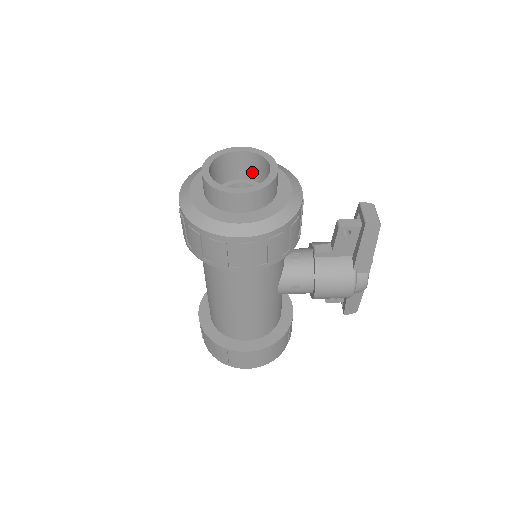
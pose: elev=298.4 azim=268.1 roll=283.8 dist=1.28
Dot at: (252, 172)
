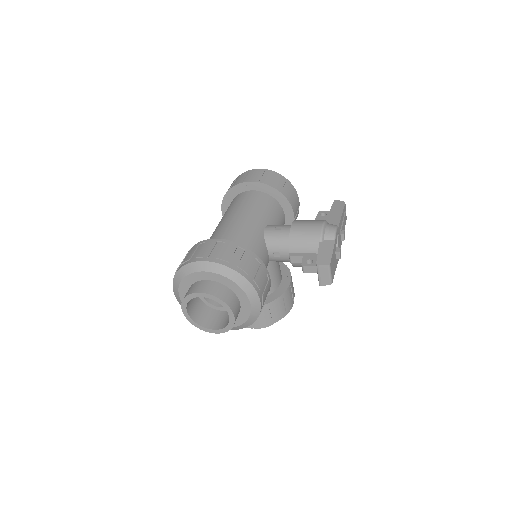
Dot at: occluded
